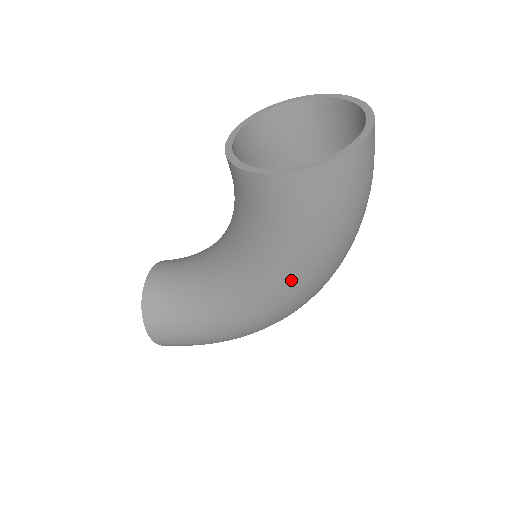
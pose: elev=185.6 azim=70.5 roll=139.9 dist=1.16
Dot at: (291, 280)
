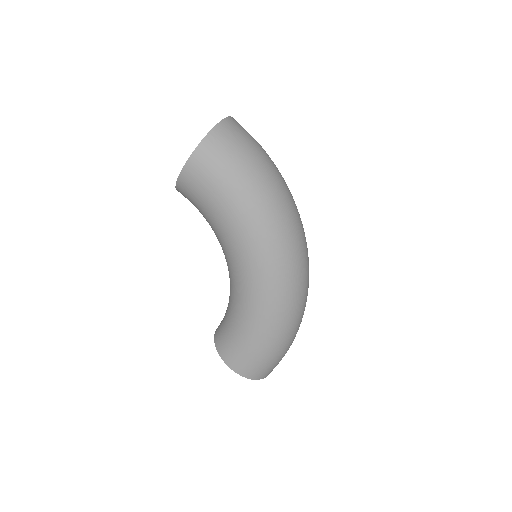
Dot at: (252, 232)
